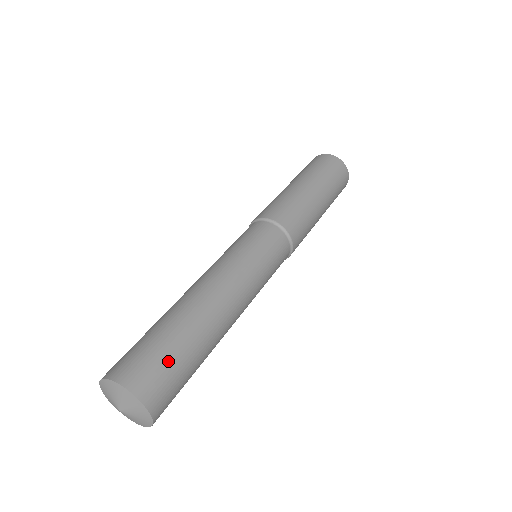
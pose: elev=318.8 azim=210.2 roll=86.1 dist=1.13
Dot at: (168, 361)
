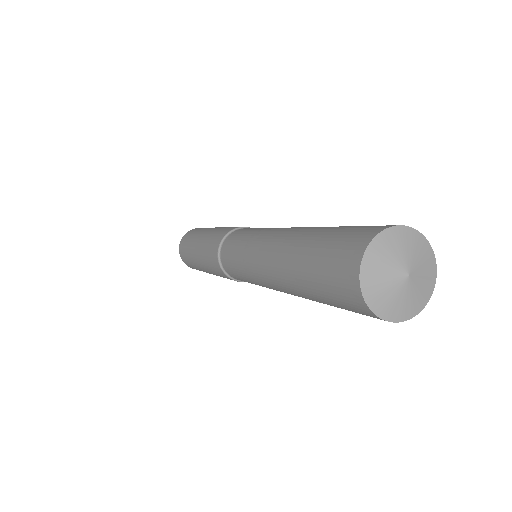
Dot at: occluded
